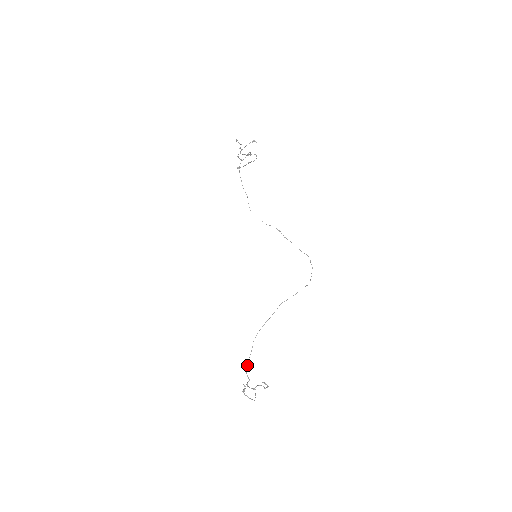
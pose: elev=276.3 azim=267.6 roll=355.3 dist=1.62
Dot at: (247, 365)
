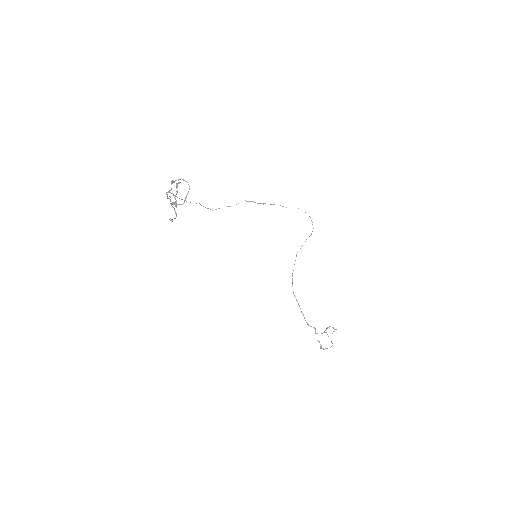
Dot at: (304, 318)
